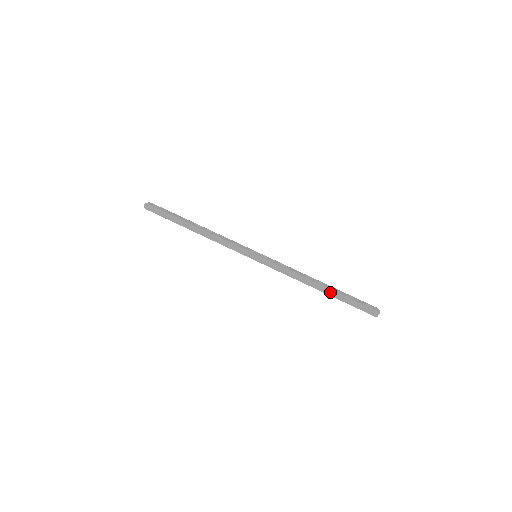
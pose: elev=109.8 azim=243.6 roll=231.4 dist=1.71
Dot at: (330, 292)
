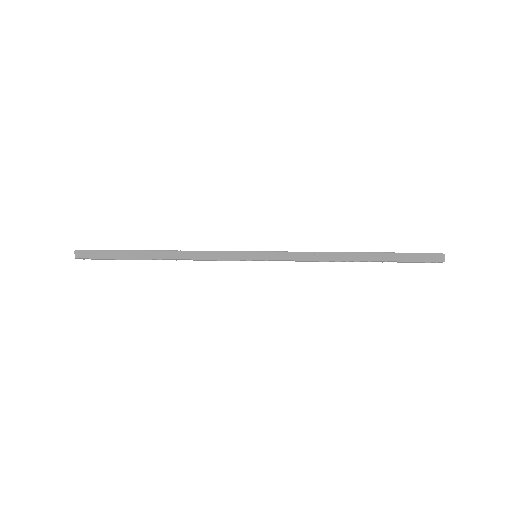
Dot at: (372, 256)
